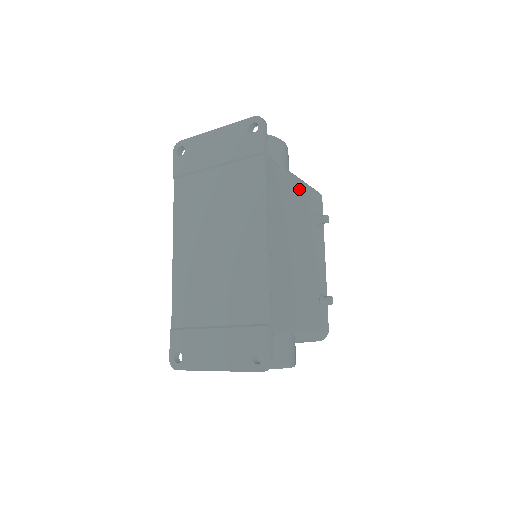
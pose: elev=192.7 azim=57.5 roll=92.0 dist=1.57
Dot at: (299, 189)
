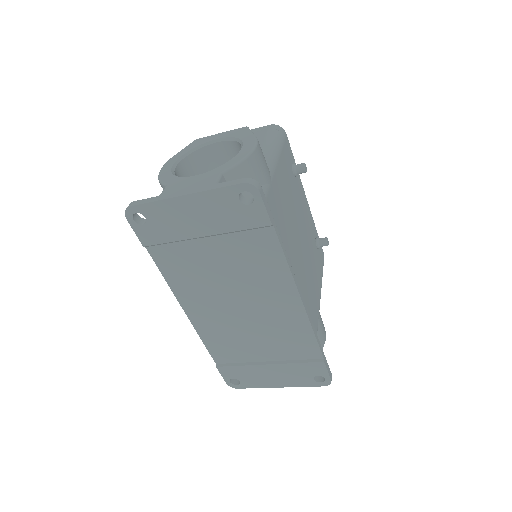
Dot at: (279, 172)
